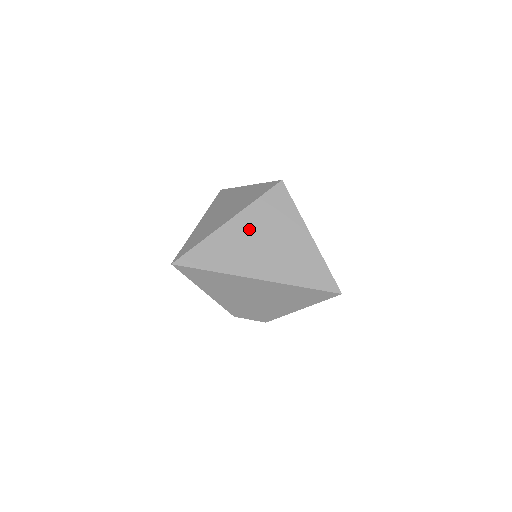
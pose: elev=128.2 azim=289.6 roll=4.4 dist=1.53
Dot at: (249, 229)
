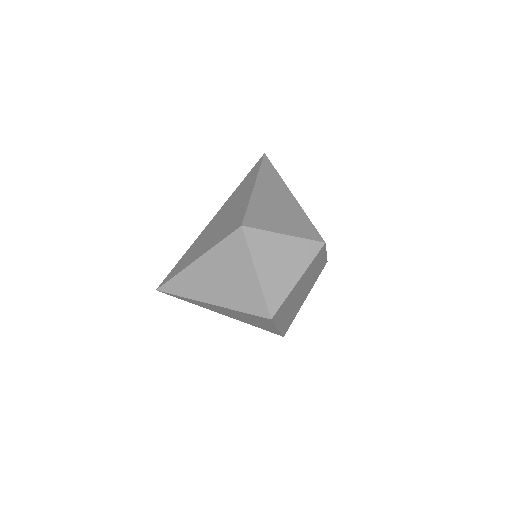
Dot at: (226, 311)
